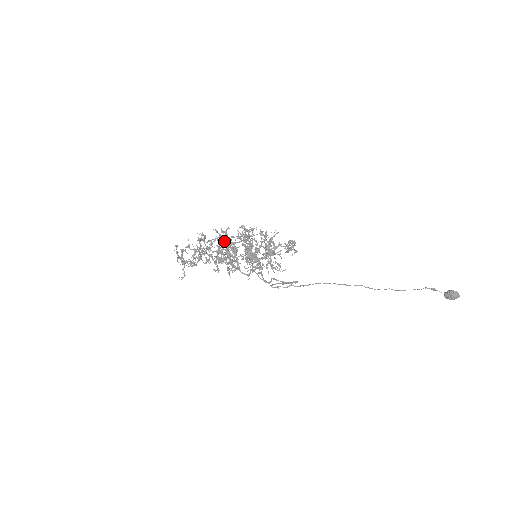
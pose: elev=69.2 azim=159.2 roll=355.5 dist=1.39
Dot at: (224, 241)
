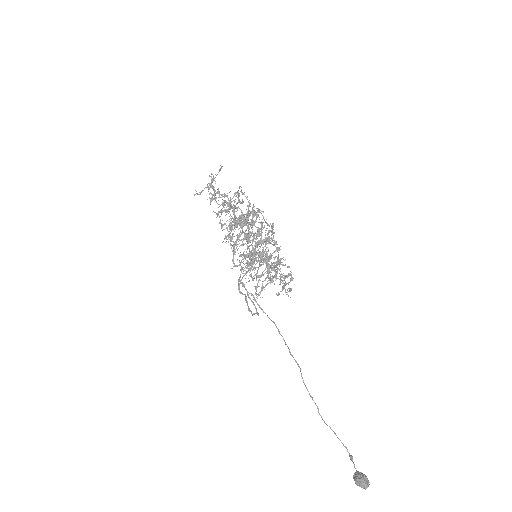
Dot at: (249, 235)
